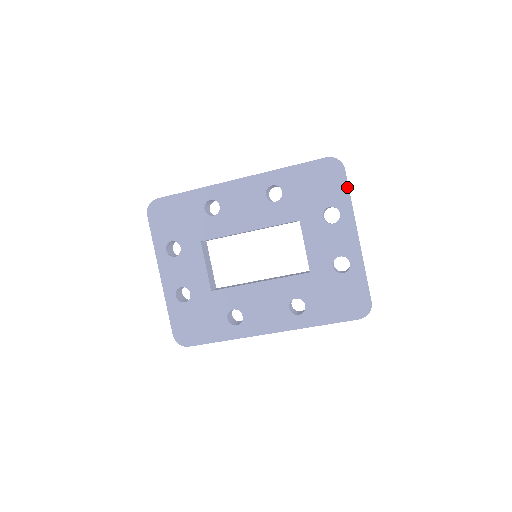
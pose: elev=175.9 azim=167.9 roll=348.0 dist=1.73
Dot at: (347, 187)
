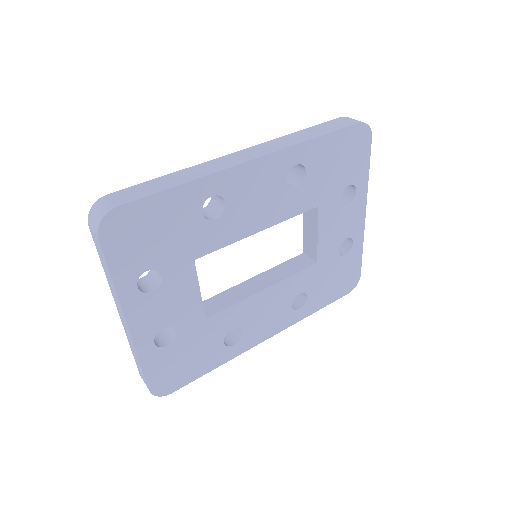
Dot at: (369, 160)
